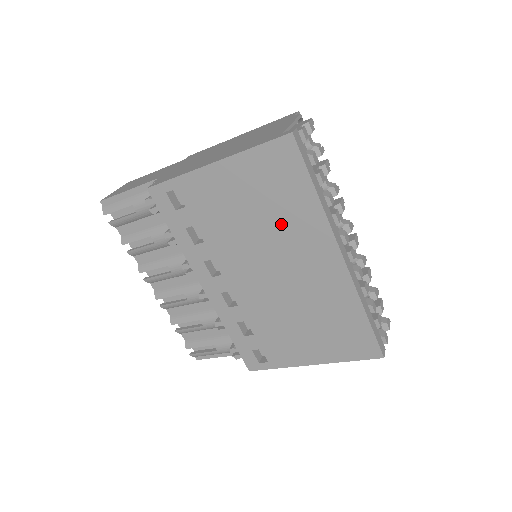
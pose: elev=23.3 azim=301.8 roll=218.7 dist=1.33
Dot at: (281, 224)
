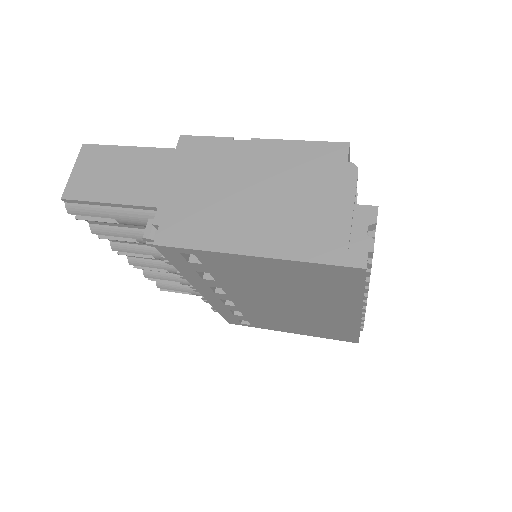
Dot at: (311, 294)
